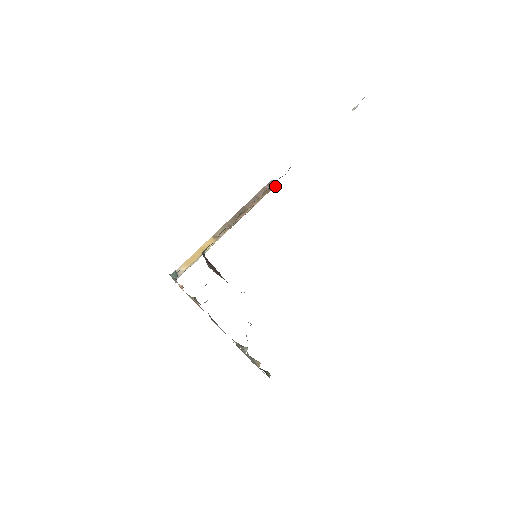
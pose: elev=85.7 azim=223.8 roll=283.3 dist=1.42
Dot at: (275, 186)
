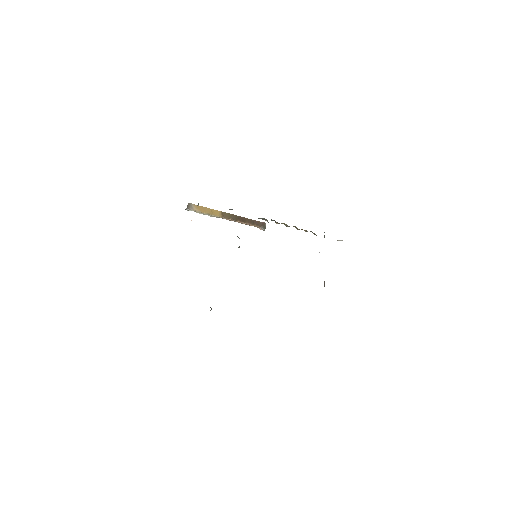
Dot at: (265, 228)
